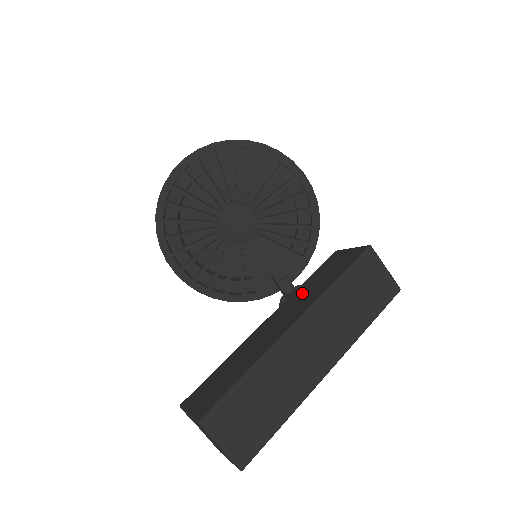
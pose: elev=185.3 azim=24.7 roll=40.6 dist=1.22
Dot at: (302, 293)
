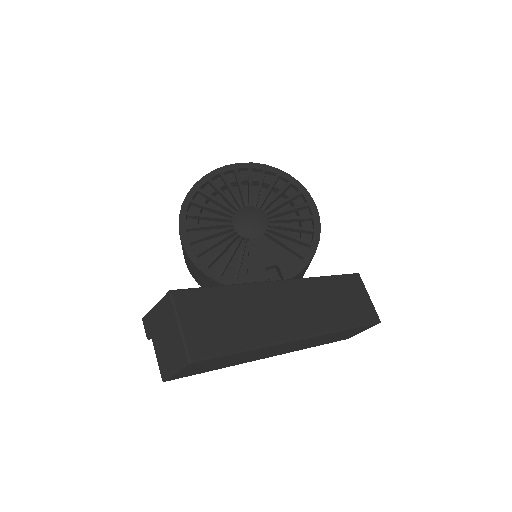
Dot at: occluded
